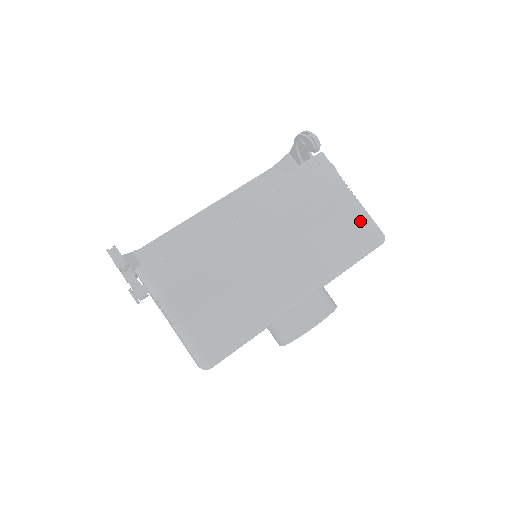
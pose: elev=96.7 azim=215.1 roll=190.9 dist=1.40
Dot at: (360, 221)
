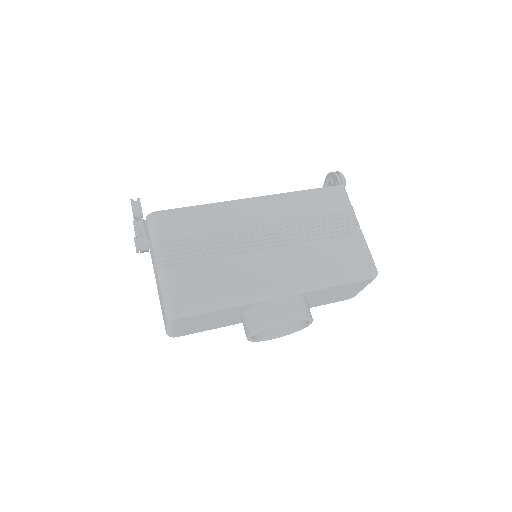
Dot at: (358, 250)
